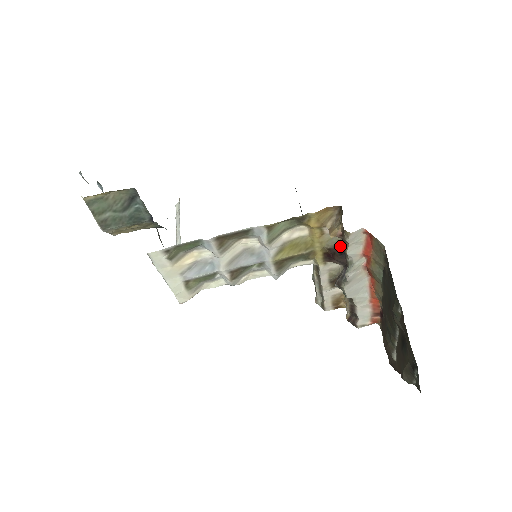
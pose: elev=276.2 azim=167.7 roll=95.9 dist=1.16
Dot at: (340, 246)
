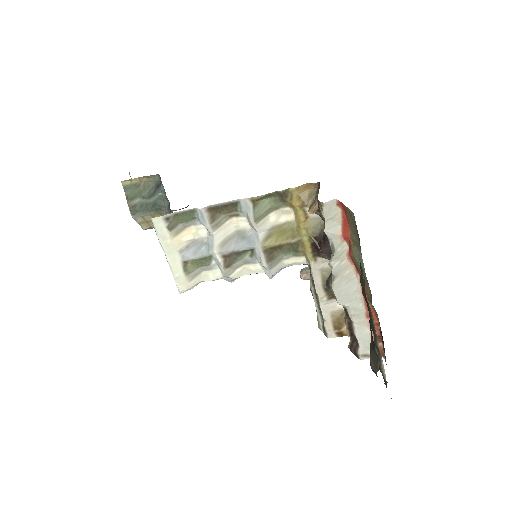
Dot at: occluded
